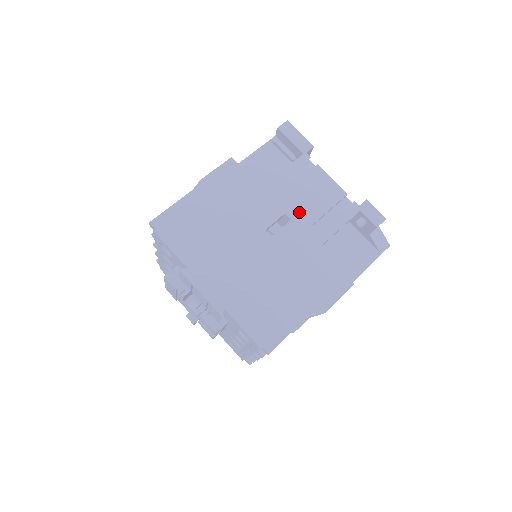
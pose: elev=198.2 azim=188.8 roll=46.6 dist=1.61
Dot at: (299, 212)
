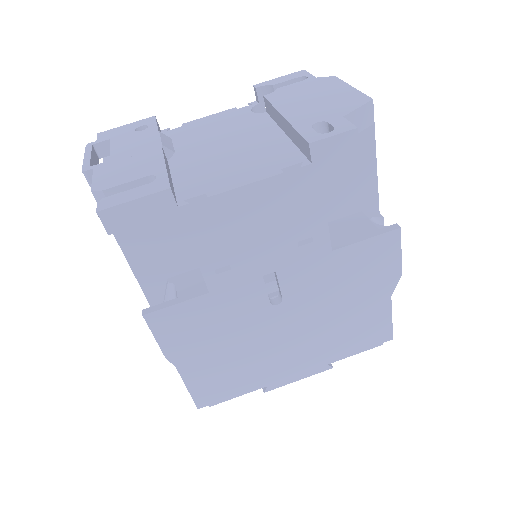
Dot at: (271, 258)
